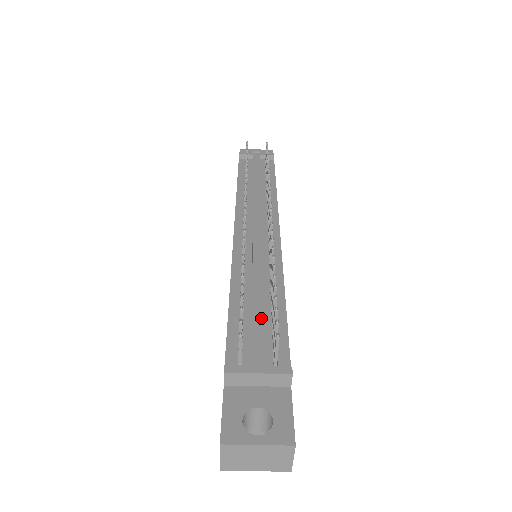
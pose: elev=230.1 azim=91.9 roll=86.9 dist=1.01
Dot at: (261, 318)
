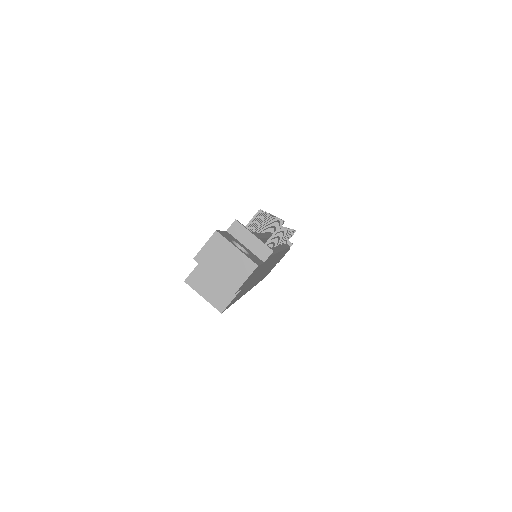
Dot at: (263, 237)
